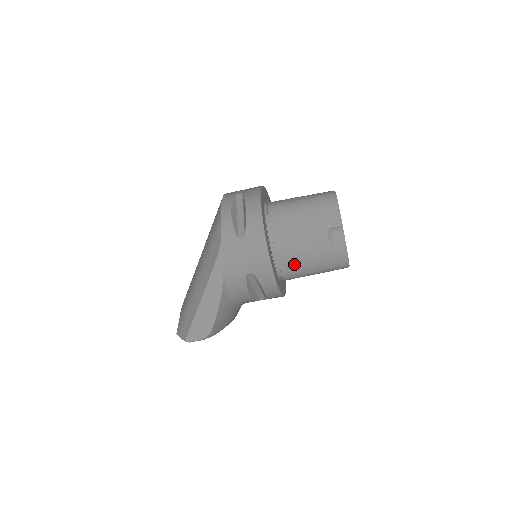
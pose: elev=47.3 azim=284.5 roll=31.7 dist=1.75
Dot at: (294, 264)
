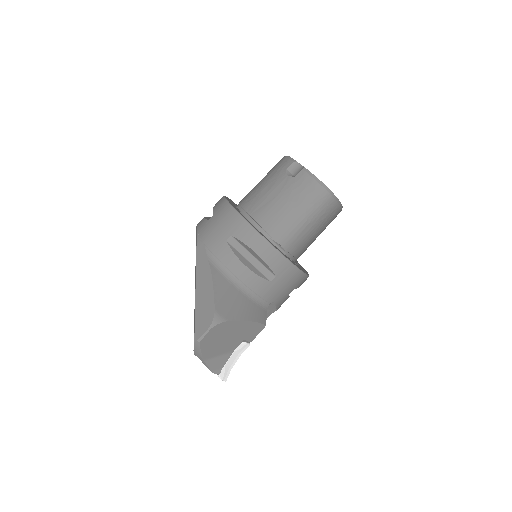
Dot at: (274, 217)
